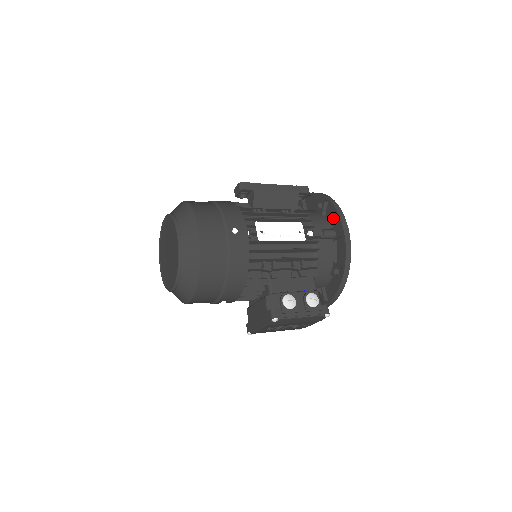
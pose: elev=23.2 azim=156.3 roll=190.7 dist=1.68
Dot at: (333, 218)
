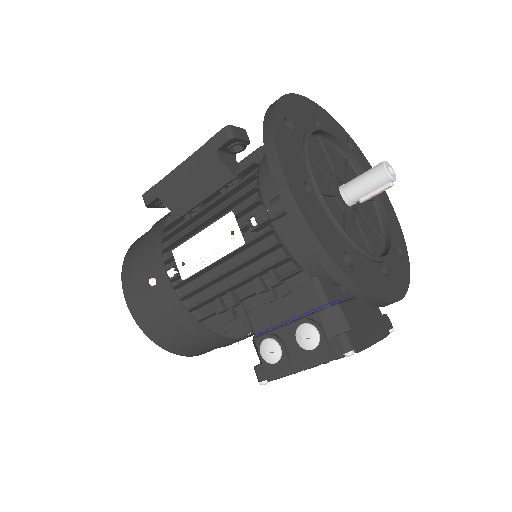
Dot at: occluded
